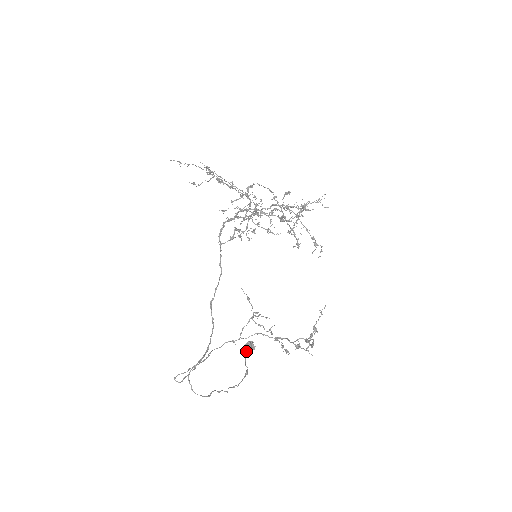
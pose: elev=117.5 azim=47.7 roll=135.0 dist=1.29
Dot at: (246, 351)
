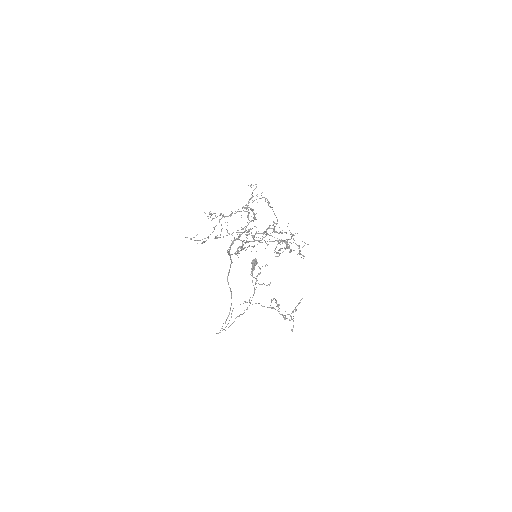
Dot at: (252, 271)
